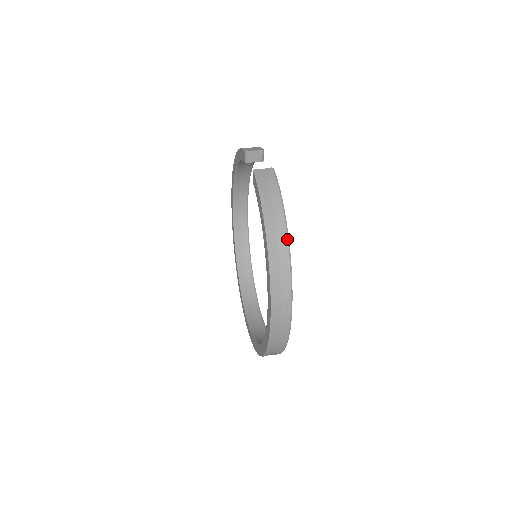
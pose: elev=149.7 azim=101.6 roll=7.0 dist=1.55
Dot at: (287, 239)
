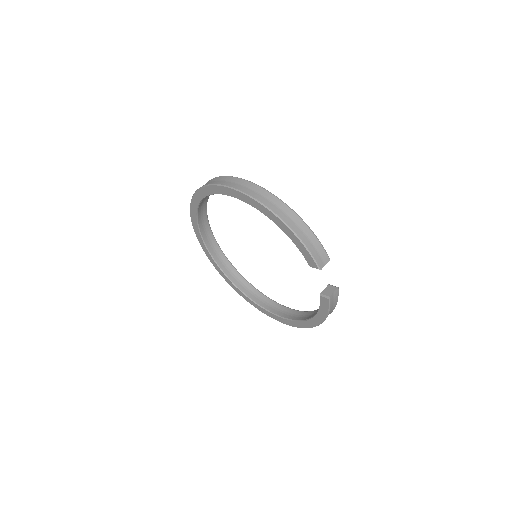
Dot at: occluded
